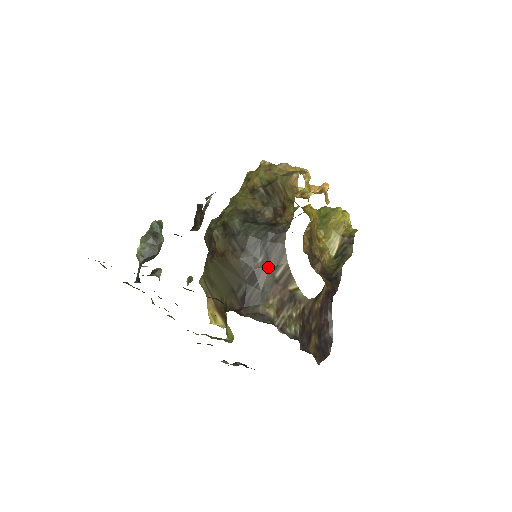
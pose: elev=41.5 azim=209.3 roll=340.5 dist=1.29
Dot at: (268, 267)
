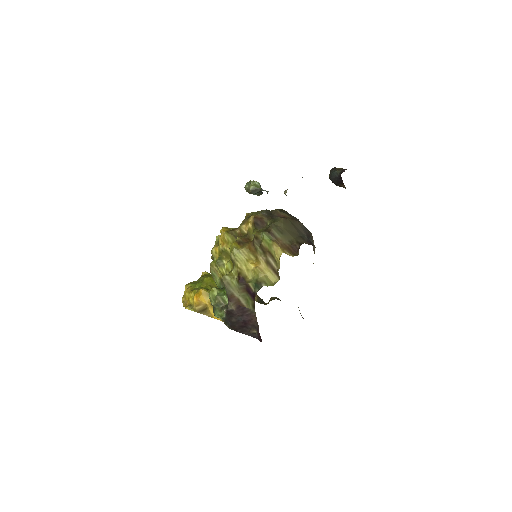
Dot at: (311, 237)
